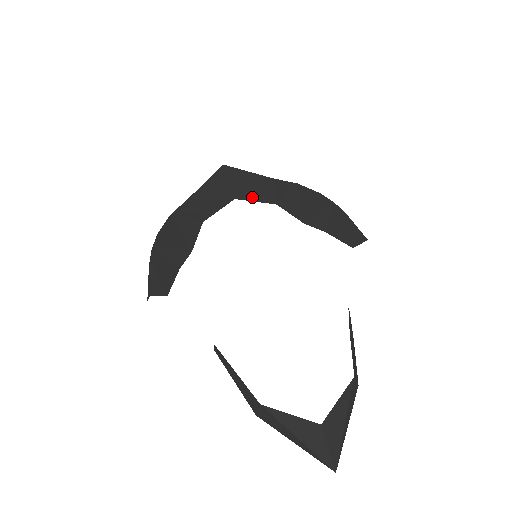
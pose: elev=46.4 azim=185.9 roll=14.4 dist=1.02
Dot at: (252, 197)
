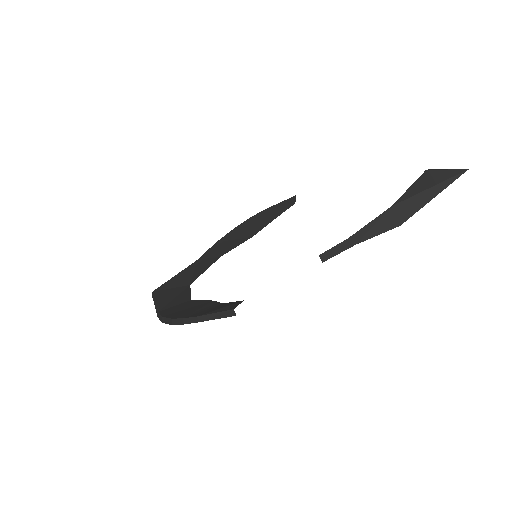
Dot at: (200, 273)
